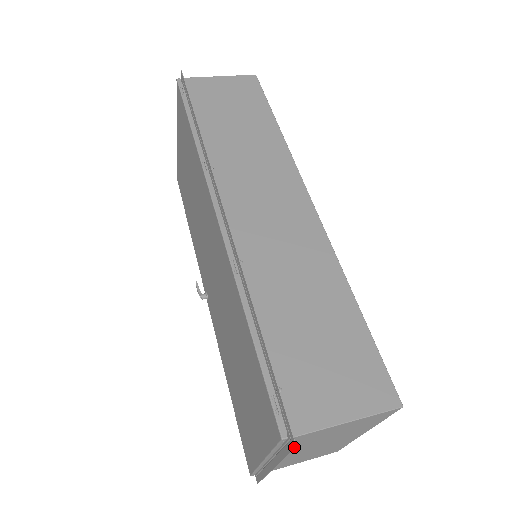
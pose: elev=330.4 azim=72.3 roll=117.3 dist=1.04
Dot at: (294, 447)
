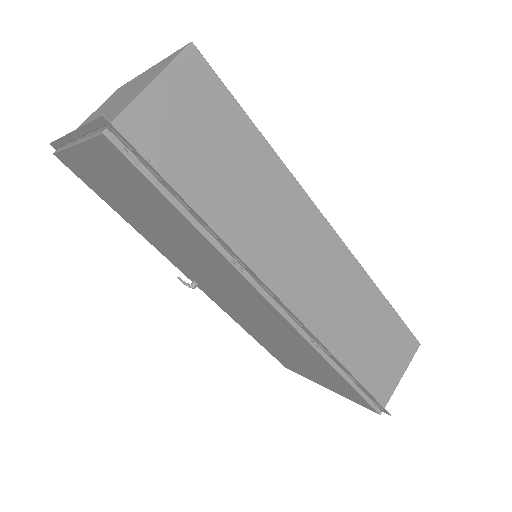
Dot at: occluded
